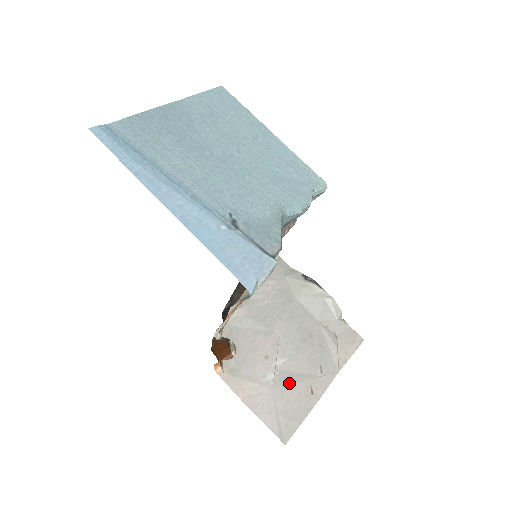
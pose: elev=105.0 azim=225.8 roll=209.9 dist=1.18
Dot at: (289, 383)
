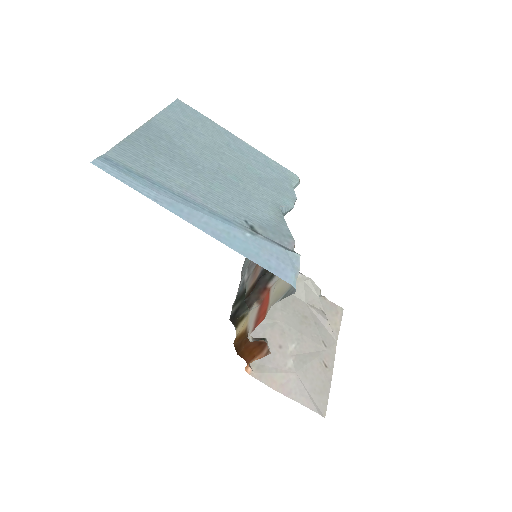
Dot at: (306, 364)
